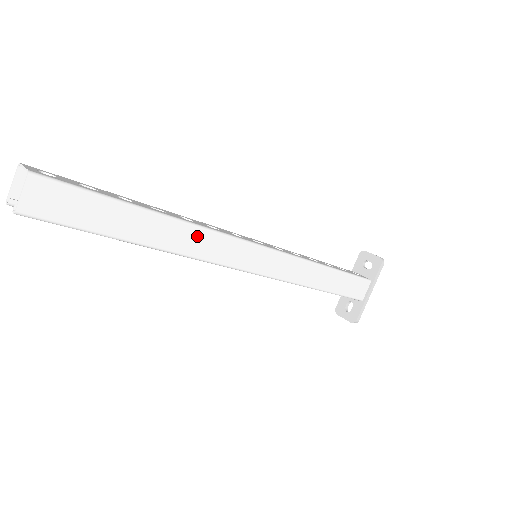
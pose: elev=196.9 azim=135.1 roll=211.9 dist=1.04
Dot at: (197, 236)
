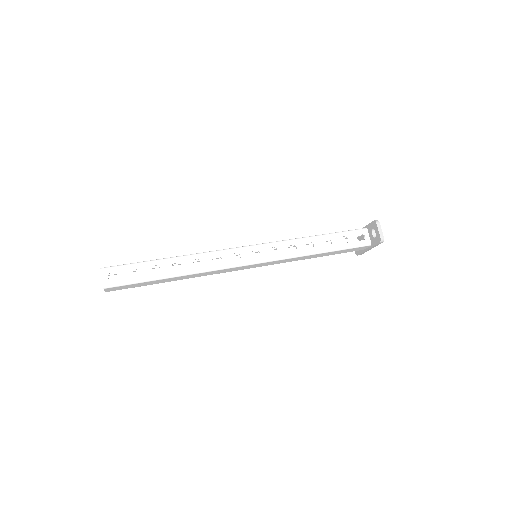
Dot at: (203, 274)
